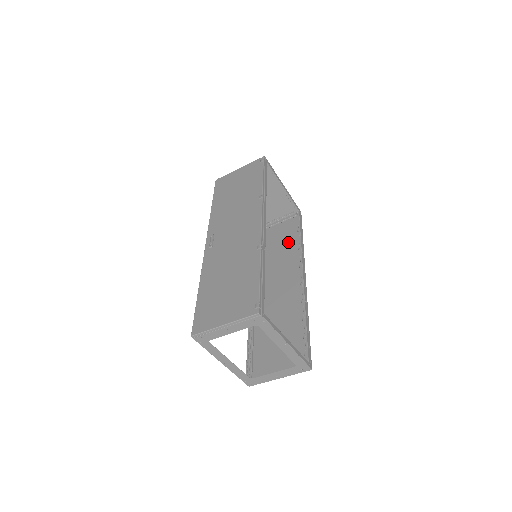
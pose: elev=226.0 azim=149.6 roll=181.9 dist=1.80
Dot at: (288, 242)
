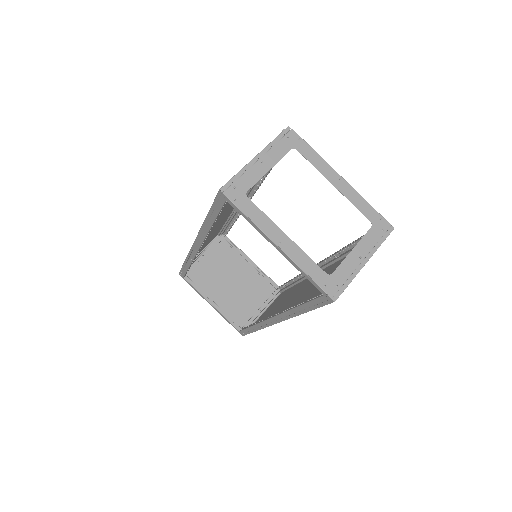
Dot at: (284, 297)
